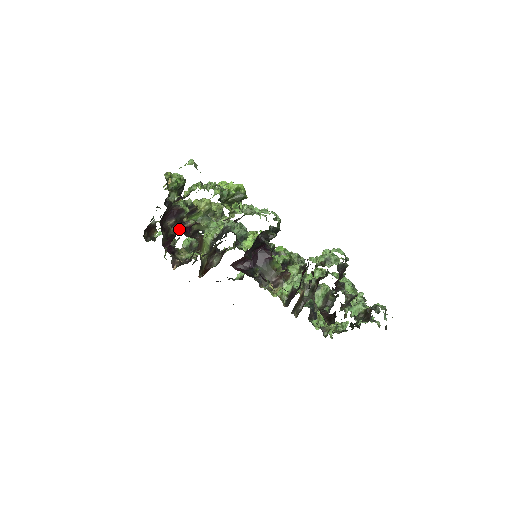
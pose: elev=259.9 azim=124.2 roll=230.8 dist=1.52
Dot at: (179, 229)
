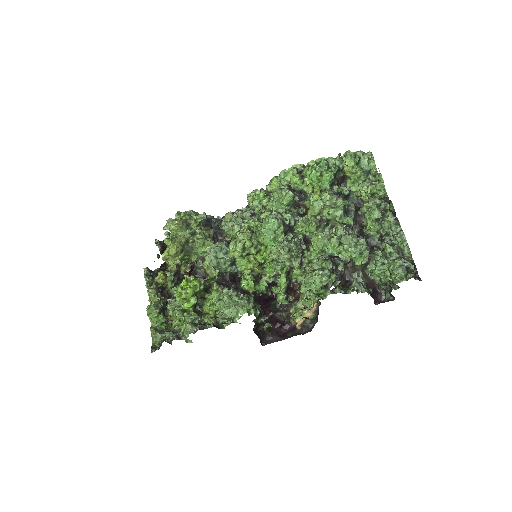
Dot at: occluded
